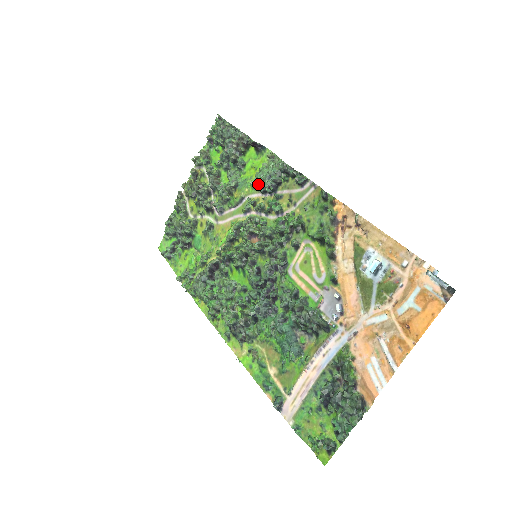
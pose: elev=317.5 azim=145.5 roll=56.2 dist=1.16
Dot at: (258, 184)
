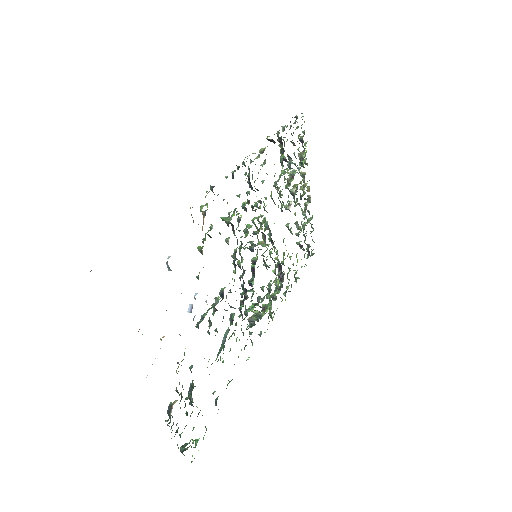
Dot at: occluded
